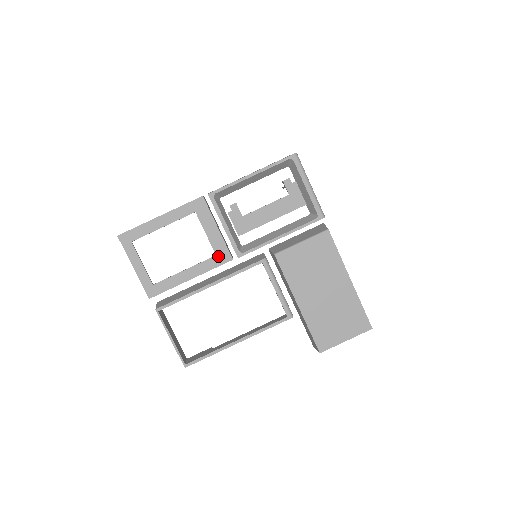
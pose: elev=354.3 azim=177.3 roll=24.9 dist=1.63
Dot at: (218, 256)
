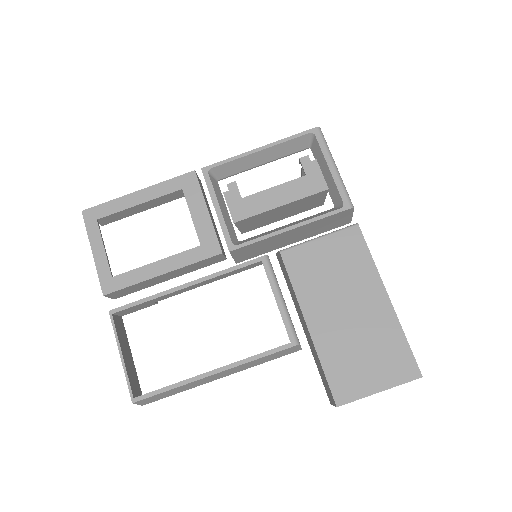
Dot at: (203, 247)
